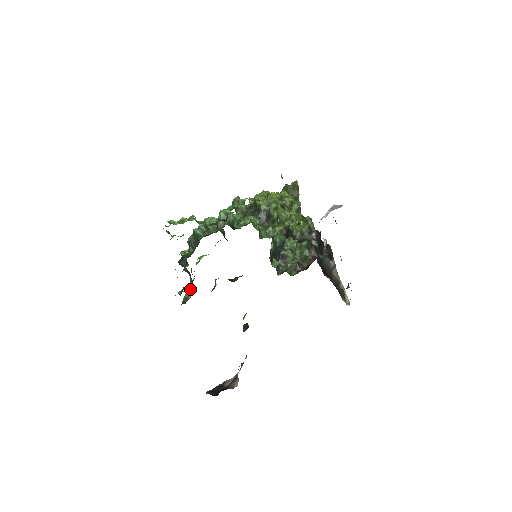
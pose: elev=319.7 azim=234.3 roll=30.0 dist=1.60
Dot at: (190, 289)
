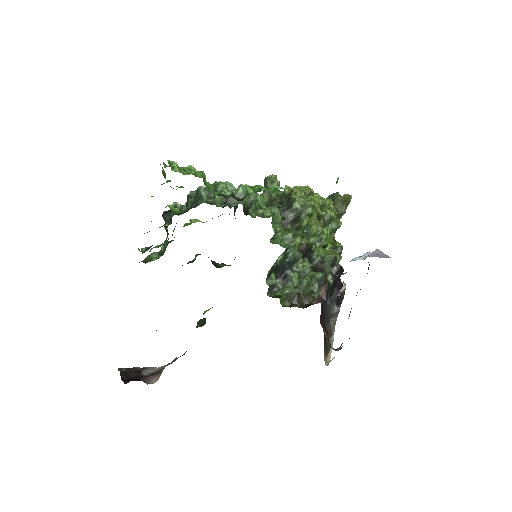
Dot at: (162, 249)
